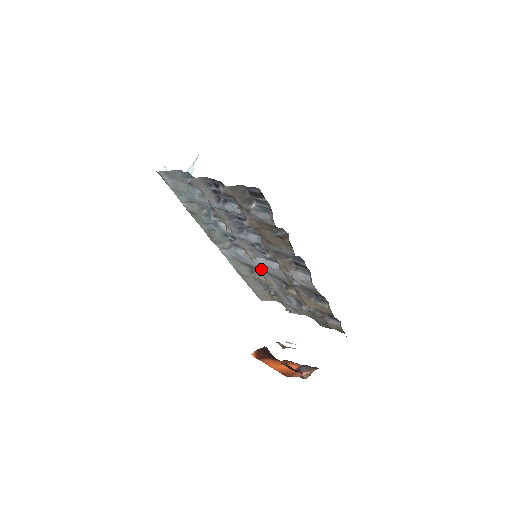
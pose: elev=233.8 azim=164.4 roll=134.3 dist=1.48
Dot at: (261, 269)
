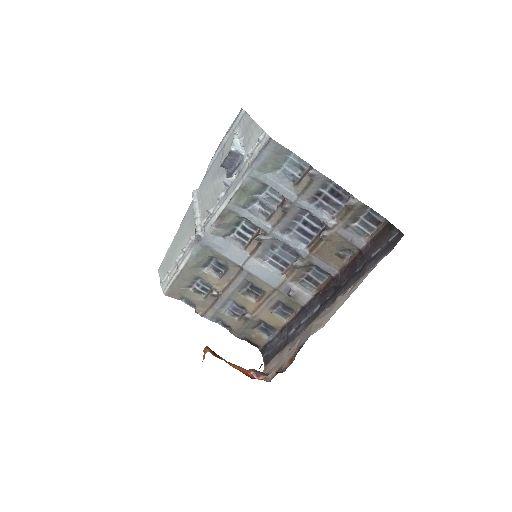
Dot at: (247, 269)
